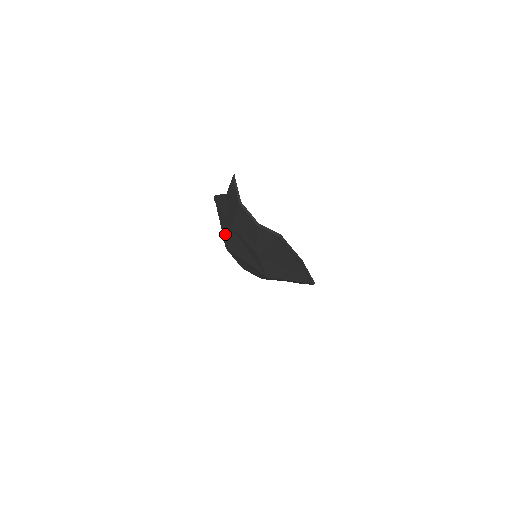
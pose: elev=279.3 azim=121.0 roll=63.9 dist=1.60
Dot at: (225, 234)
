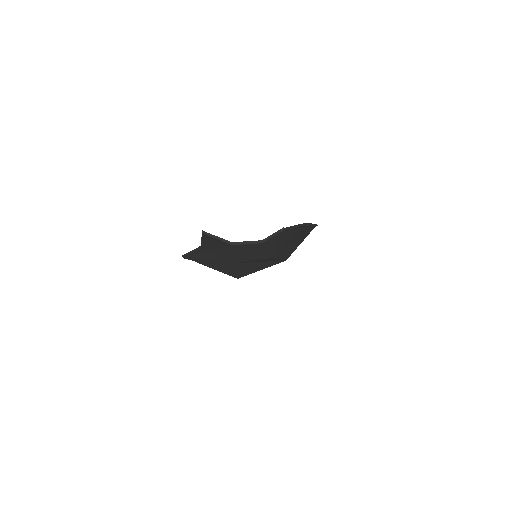
Dot at: (227, 271)
